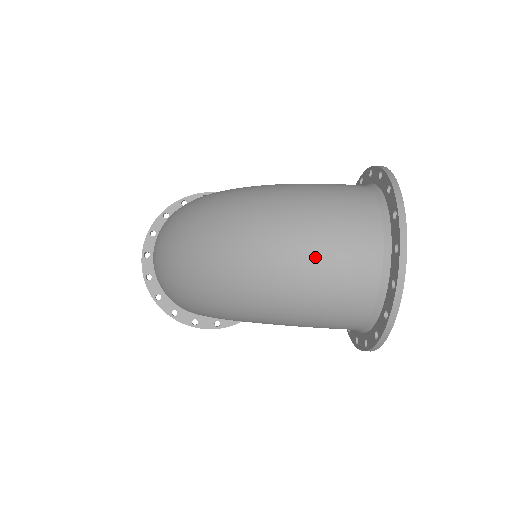
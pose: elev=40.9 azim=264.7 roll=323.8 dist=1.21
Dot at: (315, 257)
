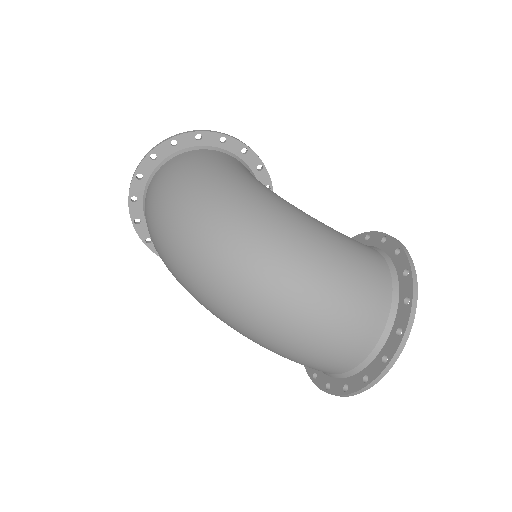
Dot at: (318, 336)
